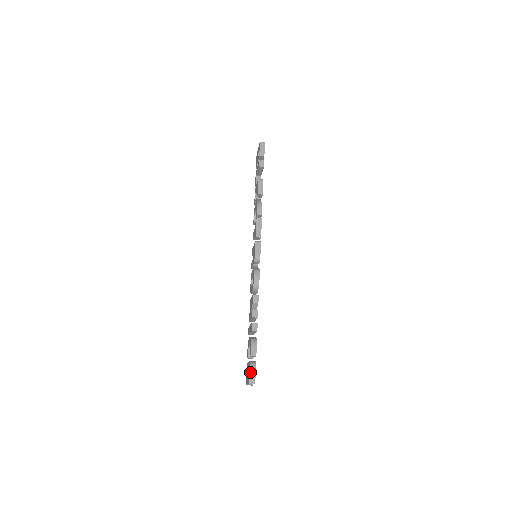
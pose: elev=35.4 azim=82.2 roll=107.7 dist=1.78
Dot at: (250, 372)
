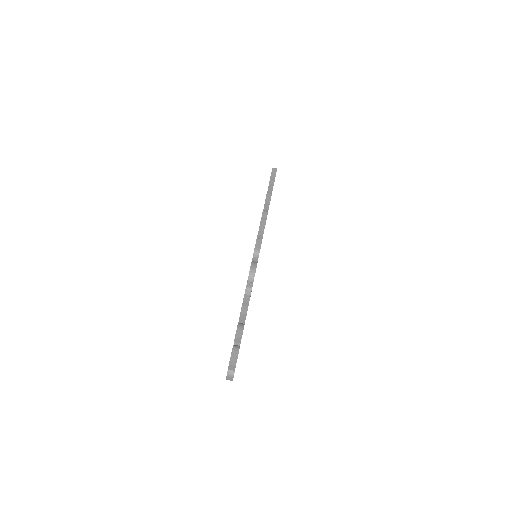
Dot at: (232, 353)
